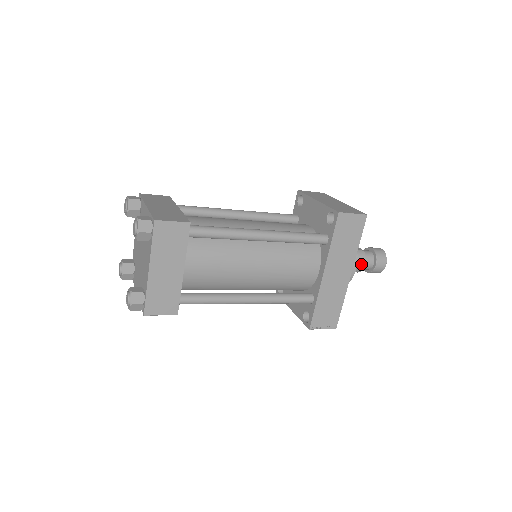
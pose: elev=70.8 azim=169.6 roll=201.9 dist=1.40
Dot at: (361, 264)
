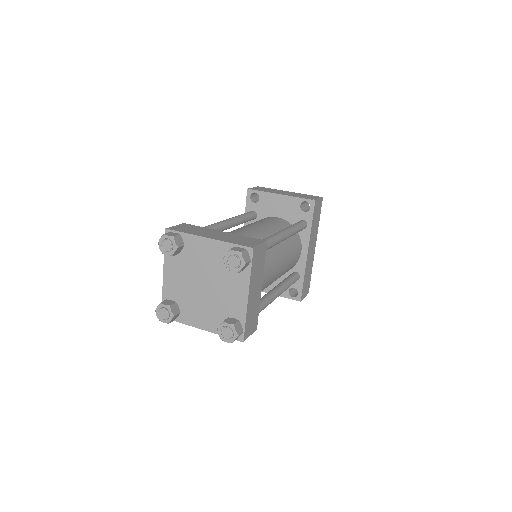
Dot at: occluded
